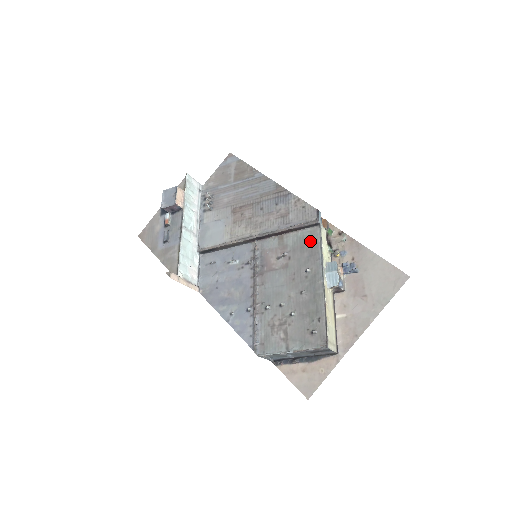
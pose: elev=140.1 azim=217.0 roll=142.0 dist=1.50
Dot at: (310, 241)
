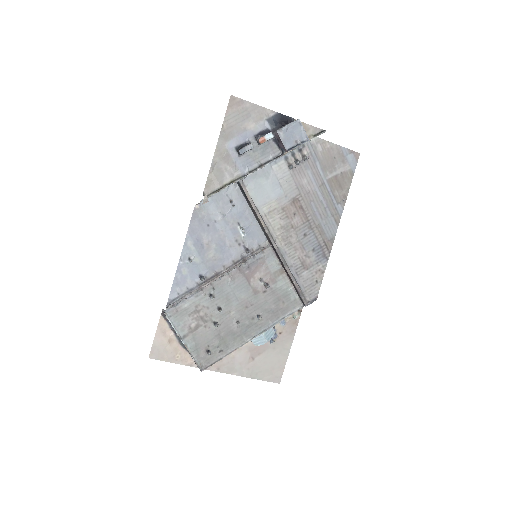
Dot at: (286, 304)
